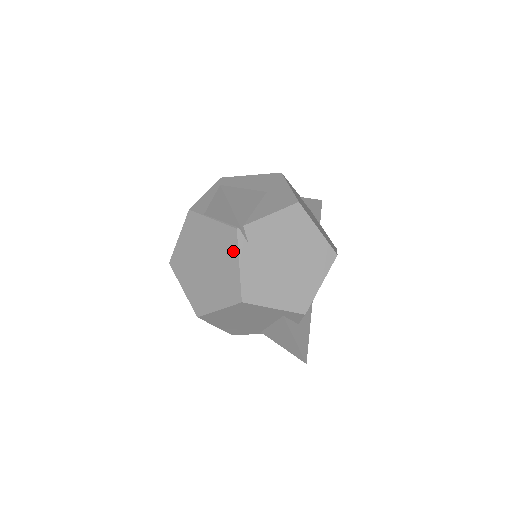
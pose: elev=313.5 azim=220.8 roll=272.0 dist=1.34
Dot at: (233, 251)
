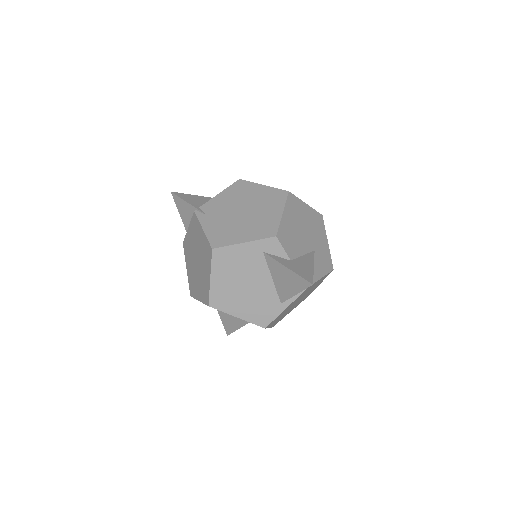
Dot at: (198, 226)
